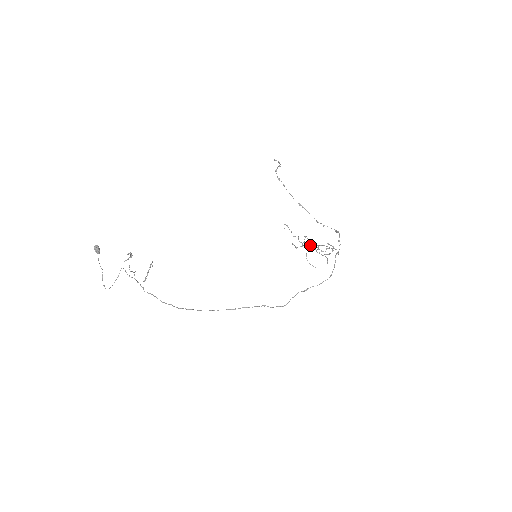
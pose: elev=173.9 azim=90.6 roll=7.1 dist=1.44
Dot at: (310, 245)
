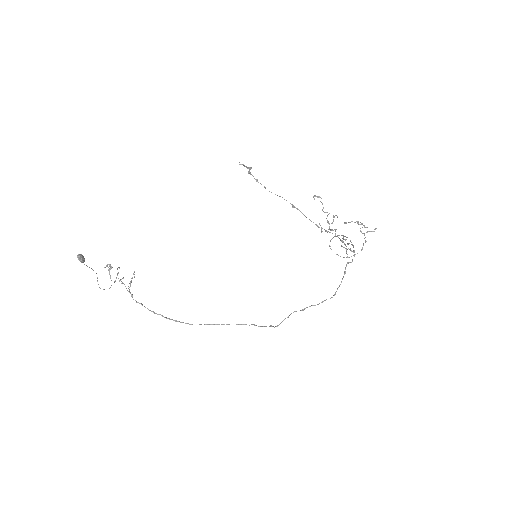
Dot at: occluded
